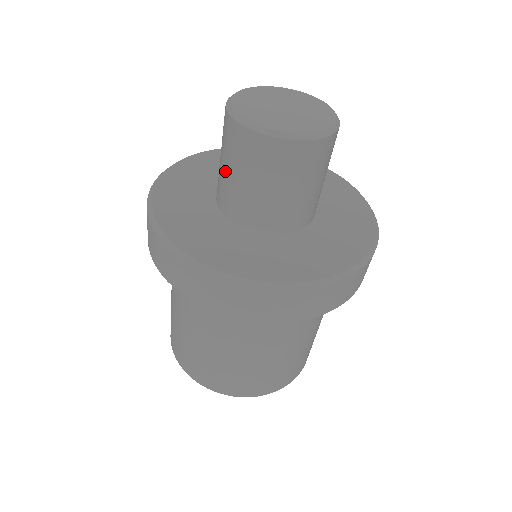
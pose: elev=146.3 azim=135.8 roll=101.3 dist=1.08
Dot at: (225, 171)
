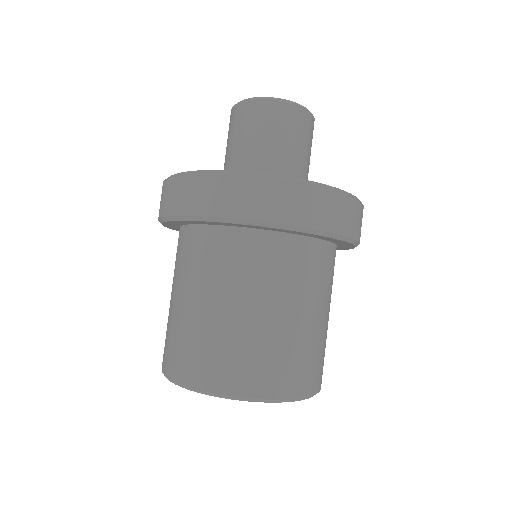
Dot at: (226, 152)
